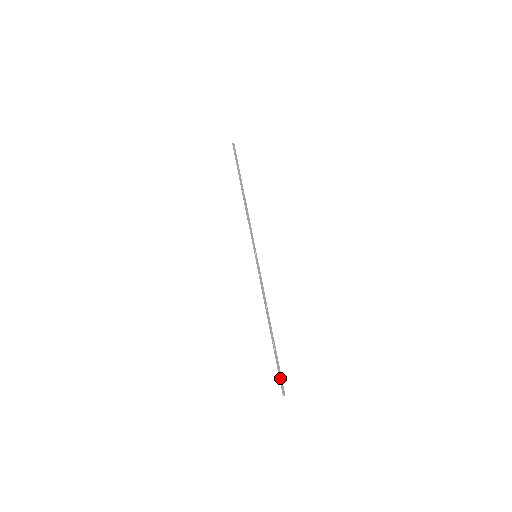
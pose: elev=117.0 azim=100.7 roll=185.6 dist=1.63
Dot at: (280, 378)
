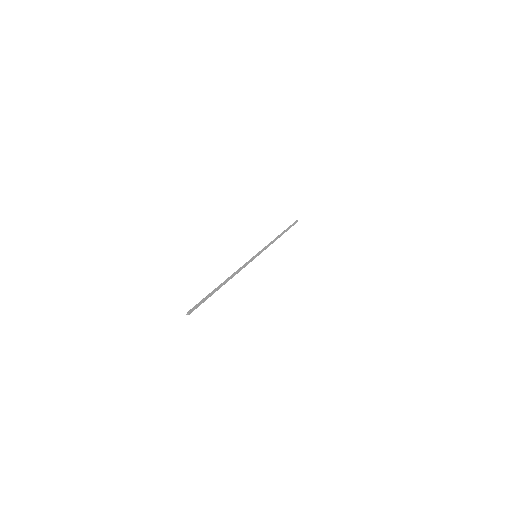
Dot at: (197, 304)
